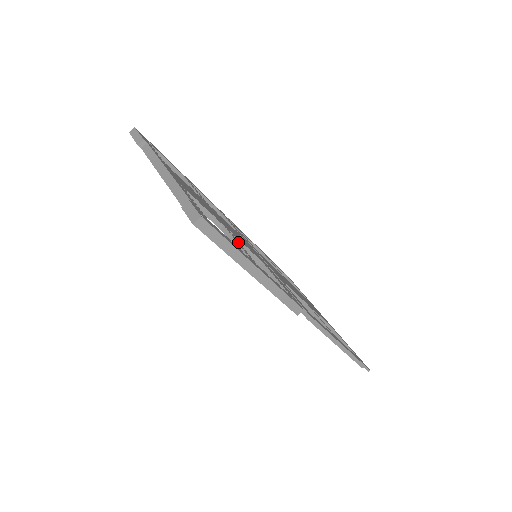
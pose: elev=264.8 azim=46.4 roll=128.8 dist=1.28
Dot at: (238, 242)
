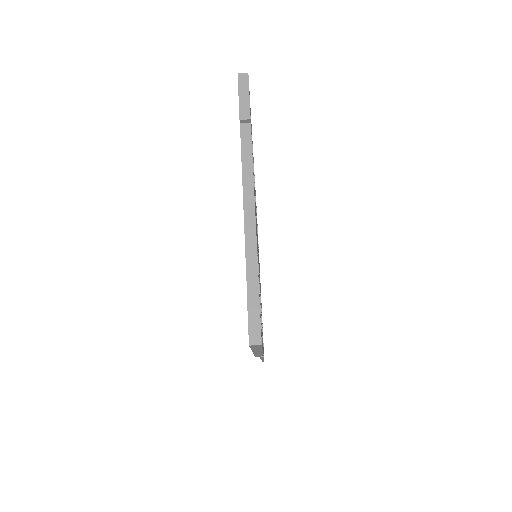
Dot at: occluded
